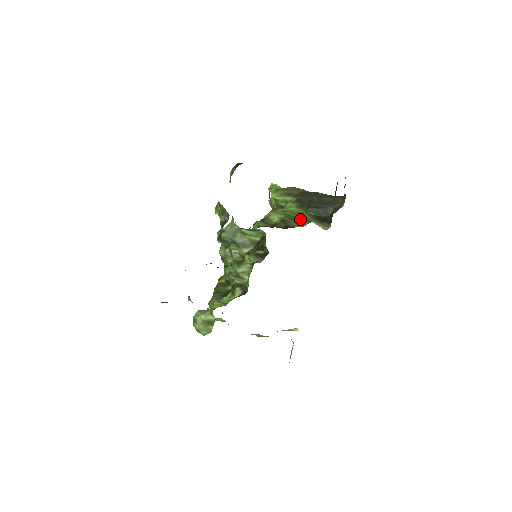
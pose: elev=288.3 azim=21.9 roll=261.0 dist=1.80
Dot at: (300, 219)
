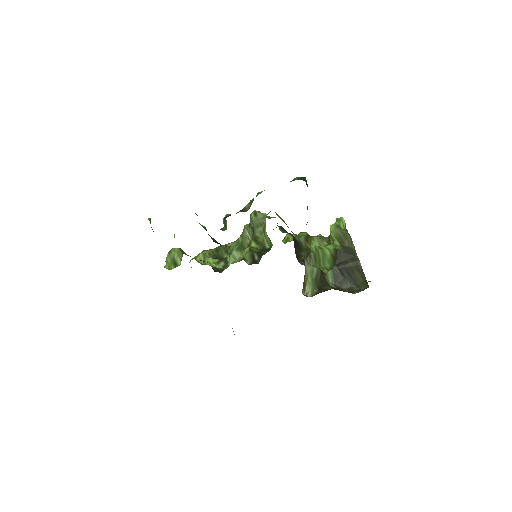
Dot at: (322, 266)
